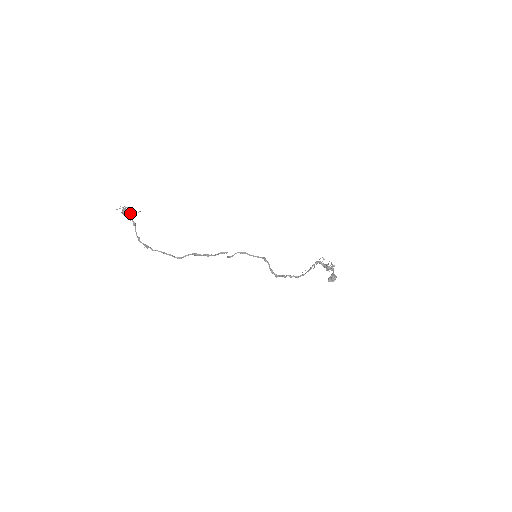
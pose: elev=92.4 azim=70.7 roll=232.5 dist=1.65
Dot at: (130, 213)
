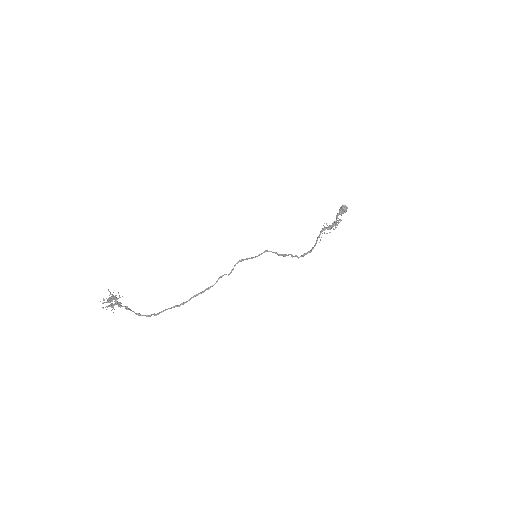
Dot at: (116, 302)
